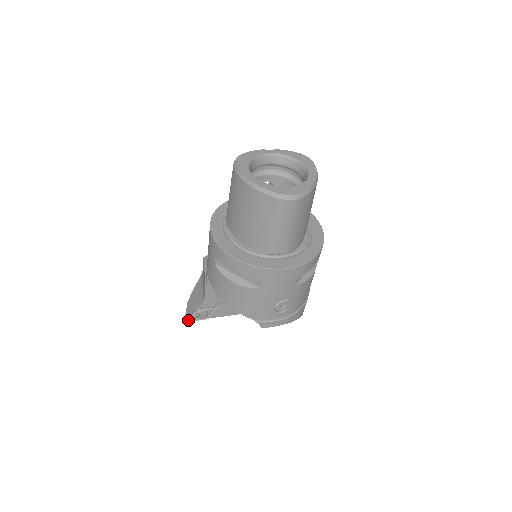
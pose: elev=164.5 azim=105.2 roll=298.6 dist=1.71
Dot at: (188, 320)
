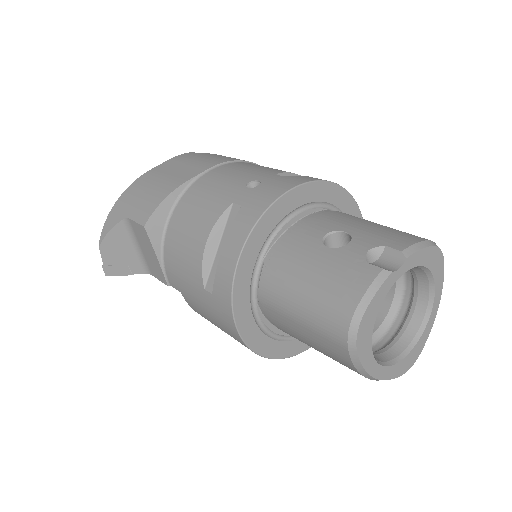
Dot at: (110, 272)
